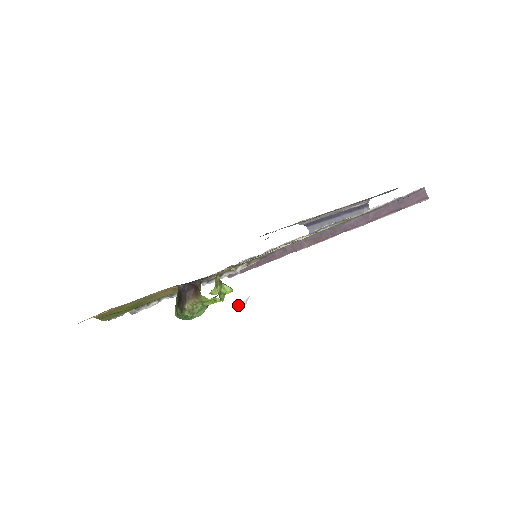
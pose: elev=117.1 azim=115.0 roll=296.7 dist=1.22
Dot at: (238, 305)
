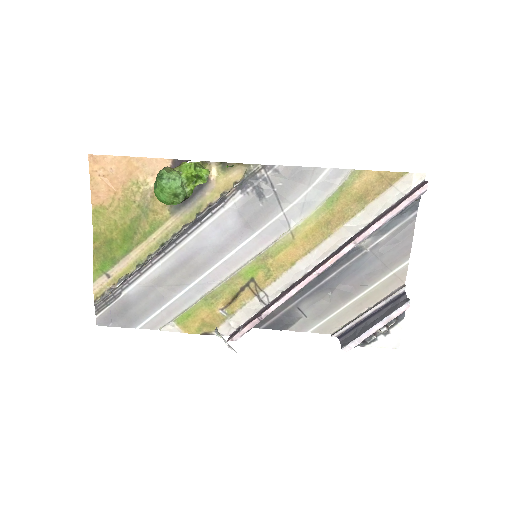
Dot at: (219, 333)
